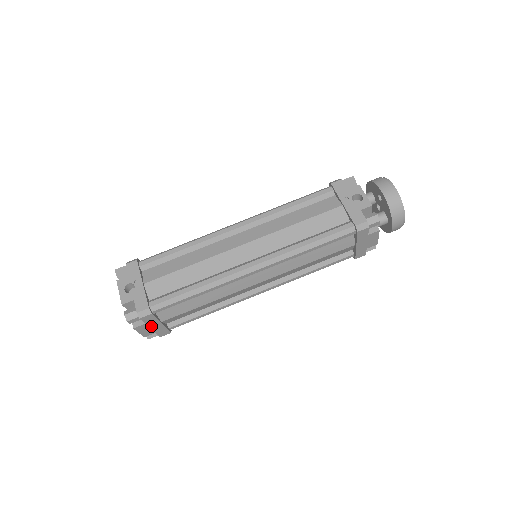
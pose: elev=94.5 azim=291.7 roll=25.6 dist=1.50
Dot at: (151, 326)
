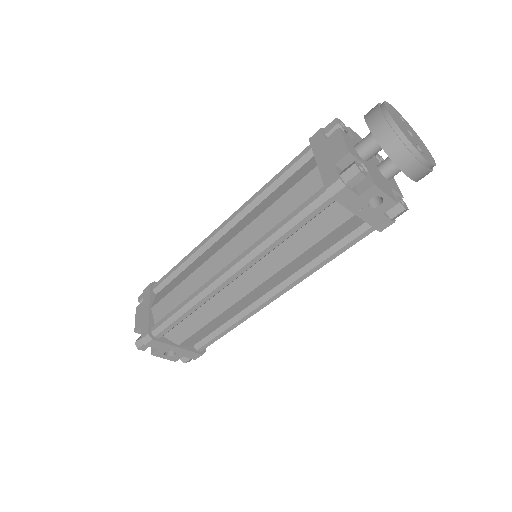
Dot at: occluded
